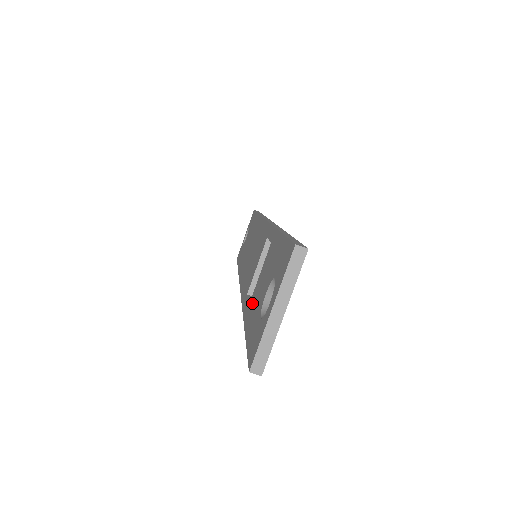
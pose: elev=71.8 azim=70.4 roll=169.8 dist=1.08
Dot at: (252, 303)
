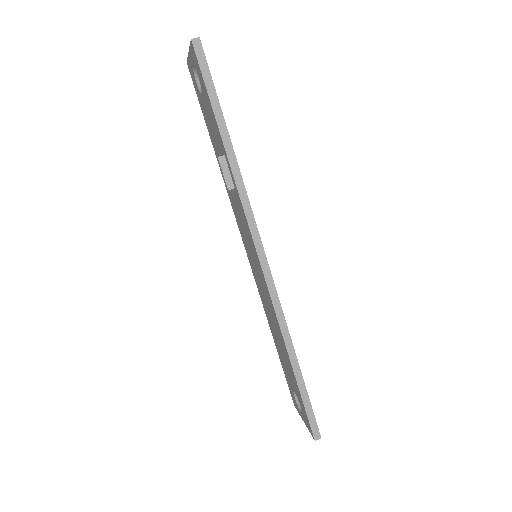
Dot at: (218, 137)
